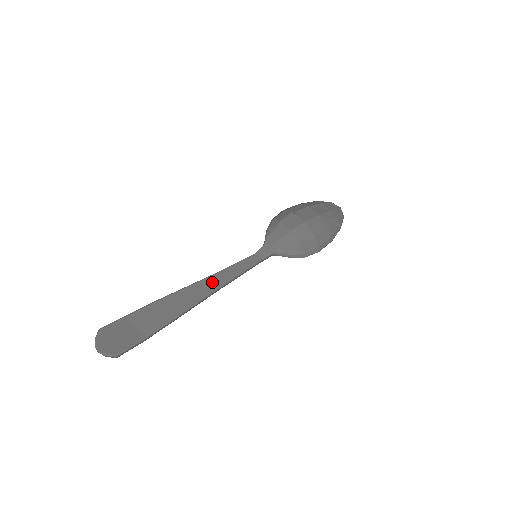
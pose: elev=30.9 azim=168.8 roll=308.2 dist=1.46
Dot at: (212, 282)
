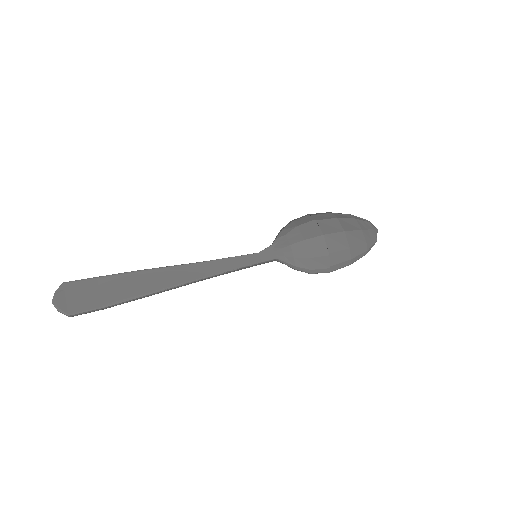
Dot at: (198, 270)
